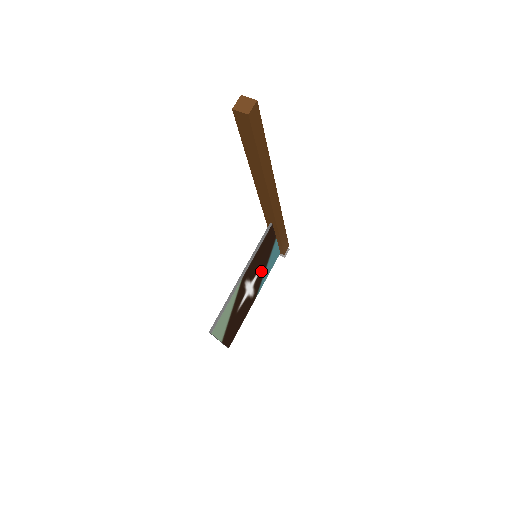
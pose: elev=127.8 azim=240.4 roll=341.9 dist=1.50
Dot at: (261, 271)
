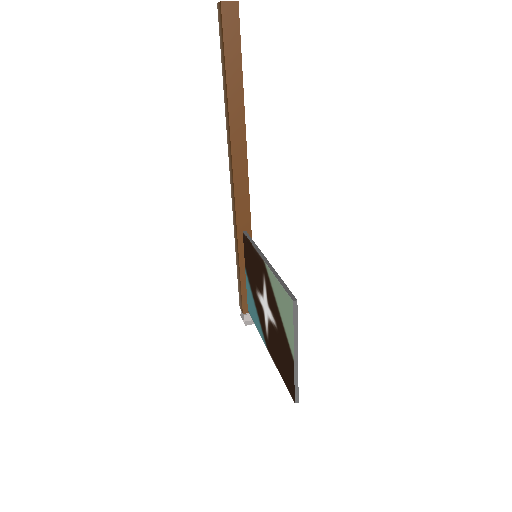
Dot at: occluded
